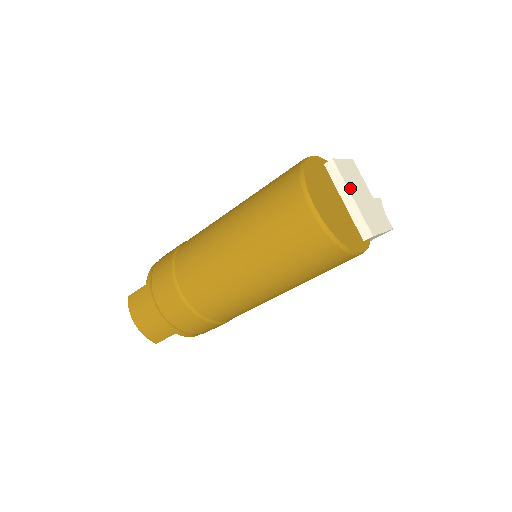
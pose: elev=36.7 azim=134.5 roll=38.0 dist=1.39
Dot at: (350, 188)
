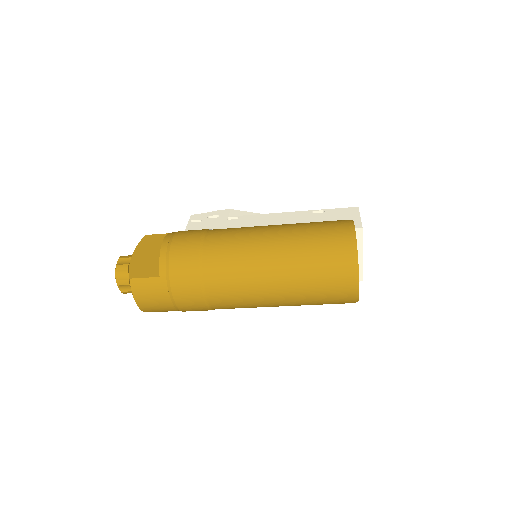
Dot at: (362, 247)
